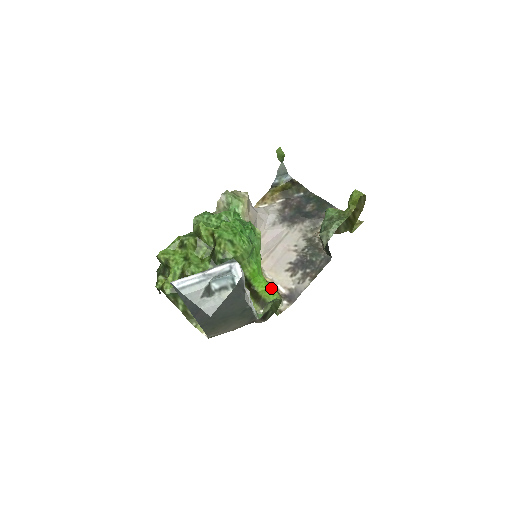
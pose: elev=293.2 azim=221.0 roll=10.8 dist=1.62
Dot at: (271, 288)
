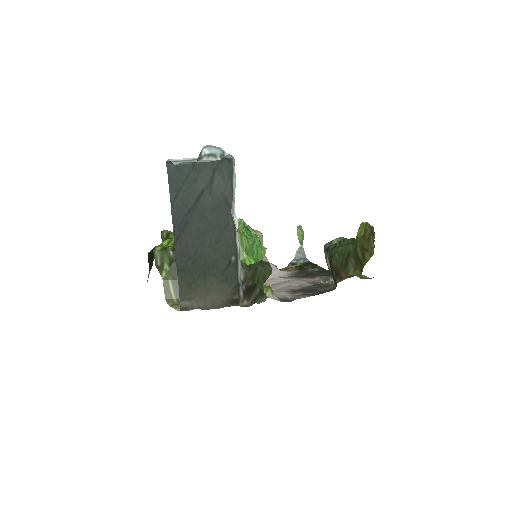
Dot at: (264, 285)
